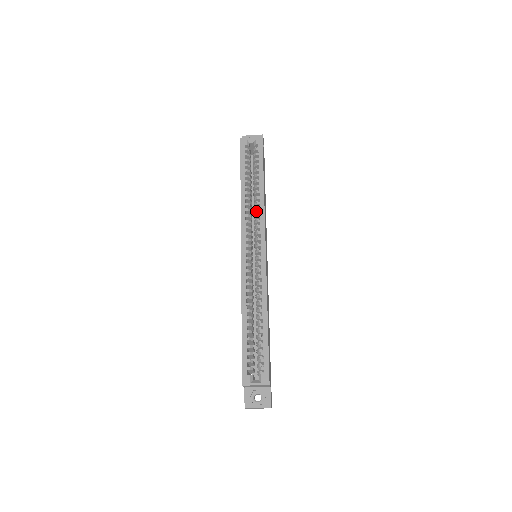
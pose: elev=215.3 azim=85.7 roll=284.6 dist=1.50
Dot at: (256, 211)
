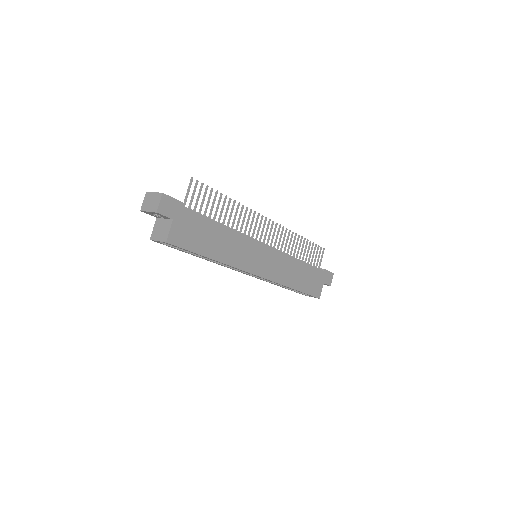
Dot at: occluded
